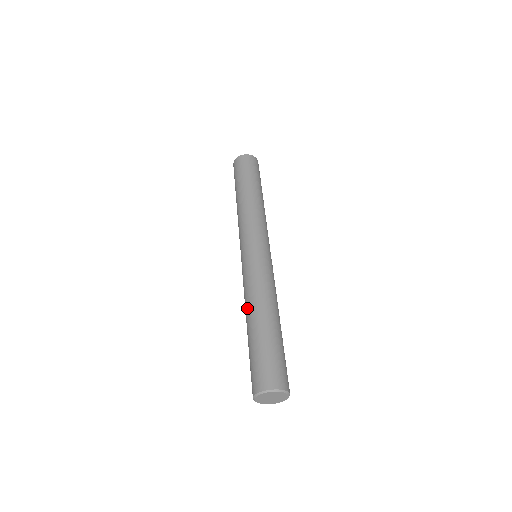
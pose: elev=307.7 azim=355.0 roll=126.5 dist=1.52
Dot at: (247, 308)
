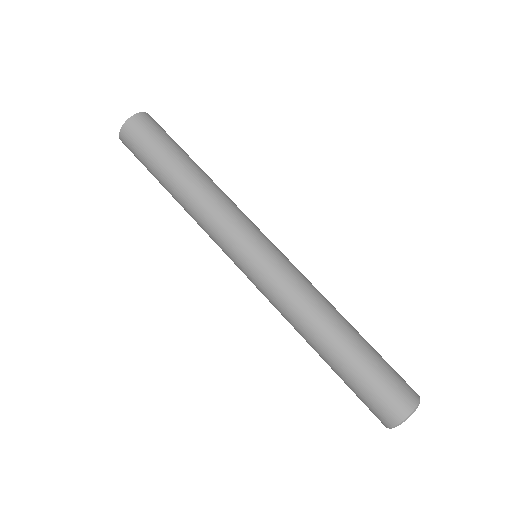
Dot at: (308, 332)
